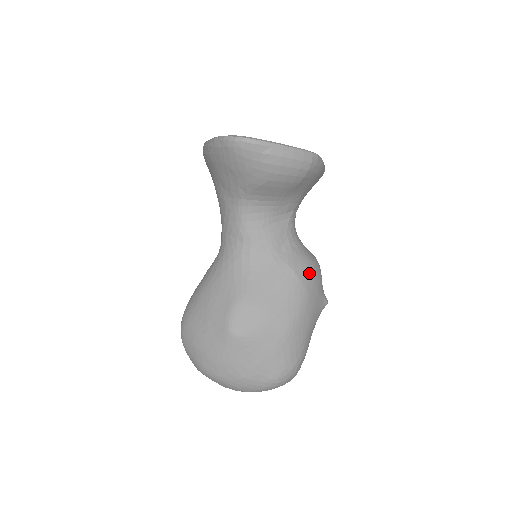
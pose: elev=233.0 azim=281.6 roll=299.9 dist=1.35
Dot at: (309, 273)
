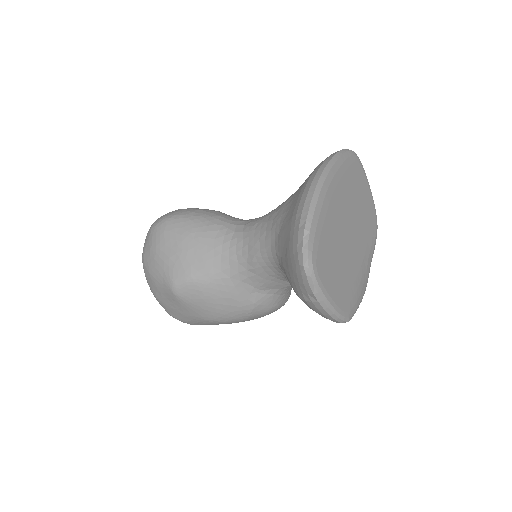
Dot at: (264, 313)
